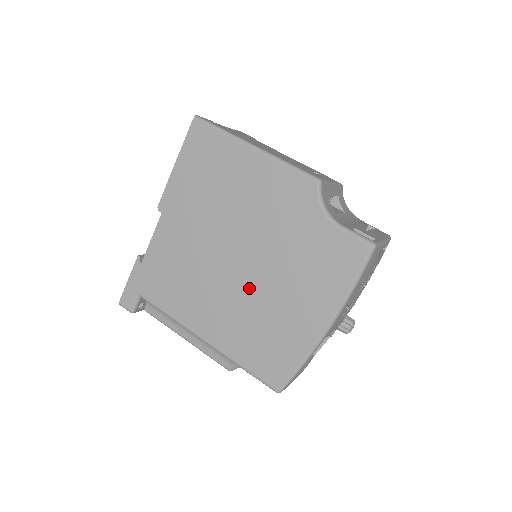
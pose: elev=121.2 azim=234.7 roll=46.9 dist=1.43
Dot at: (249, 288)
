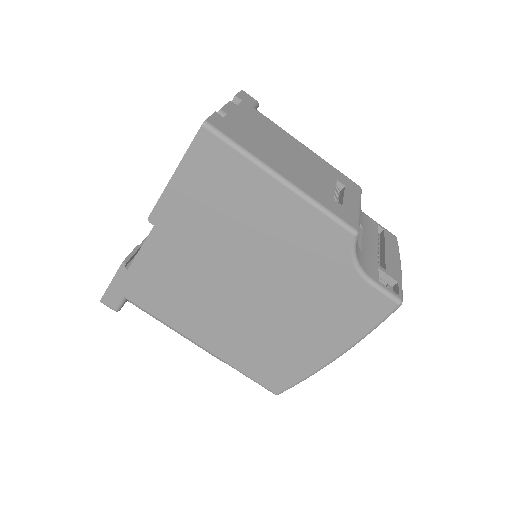
Dot at: (258, 315)
